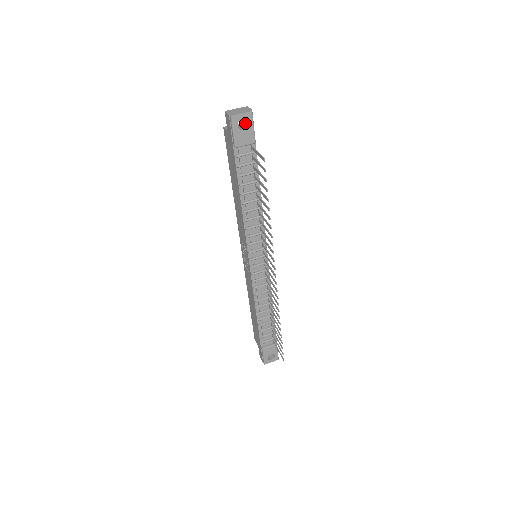
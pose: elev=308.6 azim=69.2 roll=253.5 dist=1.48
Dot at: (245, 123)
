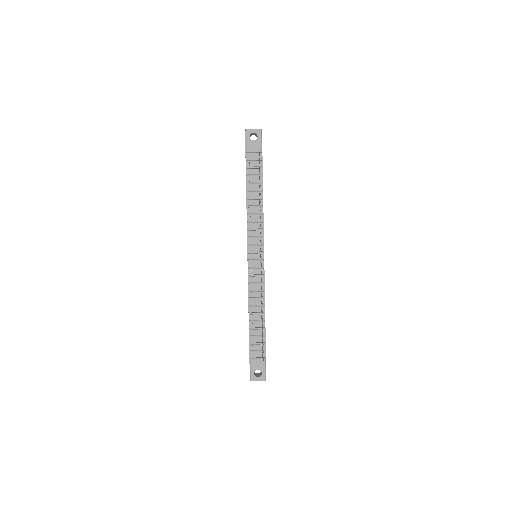
Dot at: occluded
